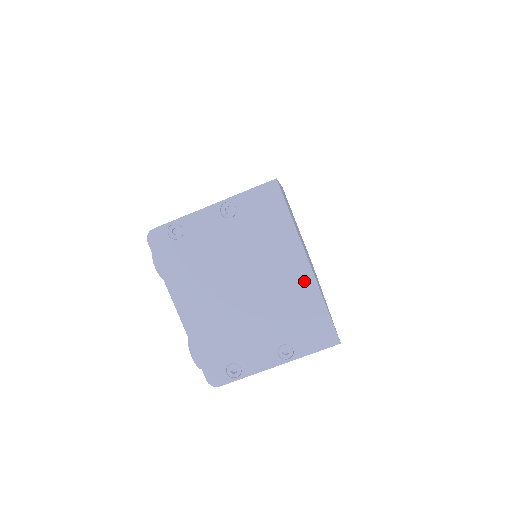
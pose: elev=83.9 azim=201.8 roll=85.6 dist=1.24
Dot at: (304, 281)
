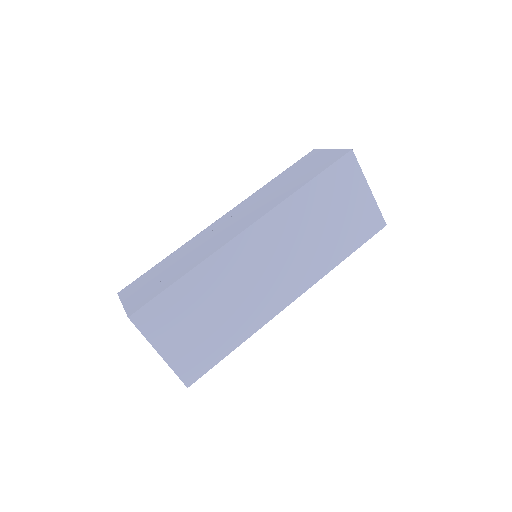
Dot at: occluded
